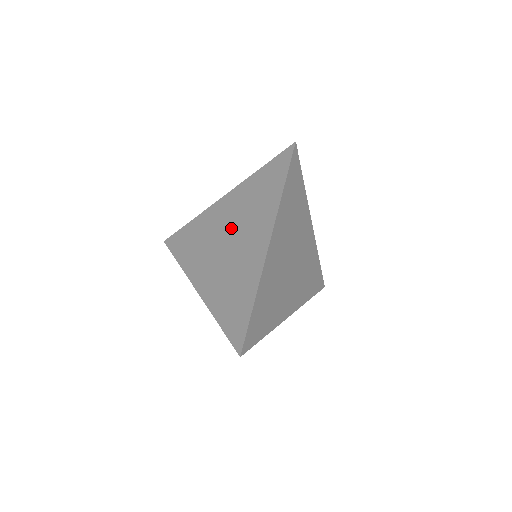
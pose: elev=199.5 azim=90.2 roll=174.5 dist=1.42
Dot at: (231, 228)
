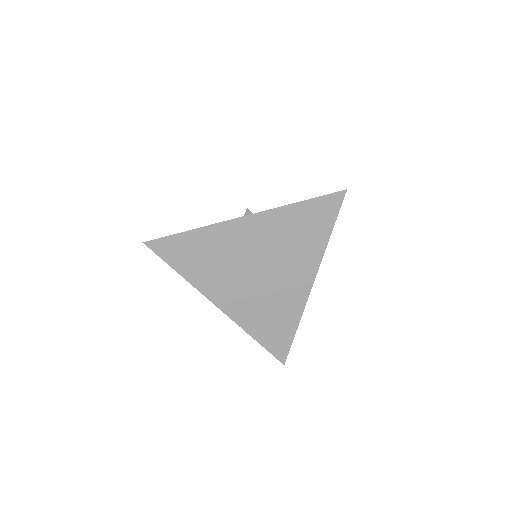
Dot at: (263, 256)
